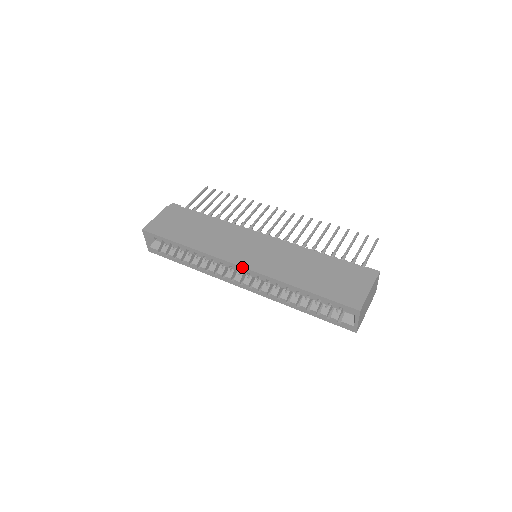
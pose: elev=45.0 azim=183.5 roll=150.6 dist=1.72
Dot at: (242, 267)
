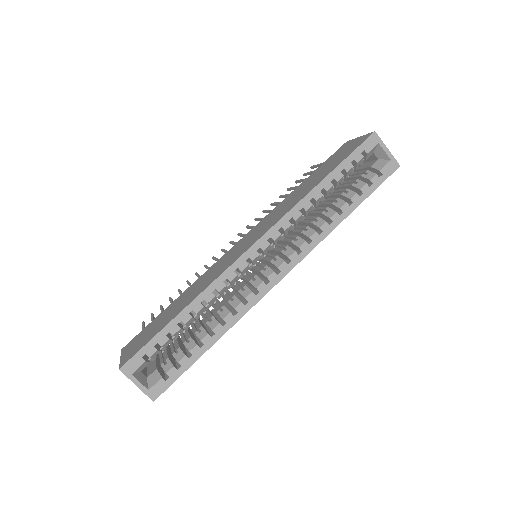
Dot at: (257, 241)
